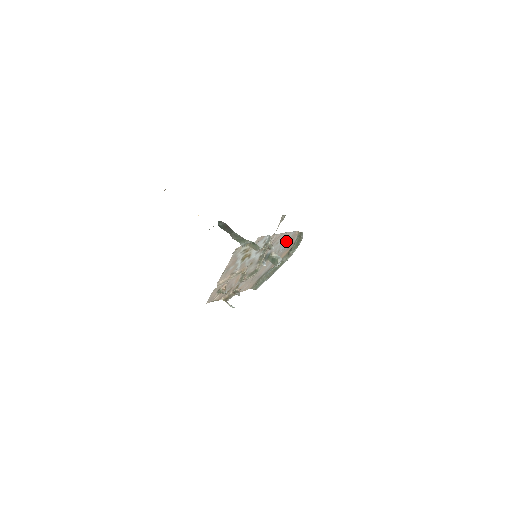
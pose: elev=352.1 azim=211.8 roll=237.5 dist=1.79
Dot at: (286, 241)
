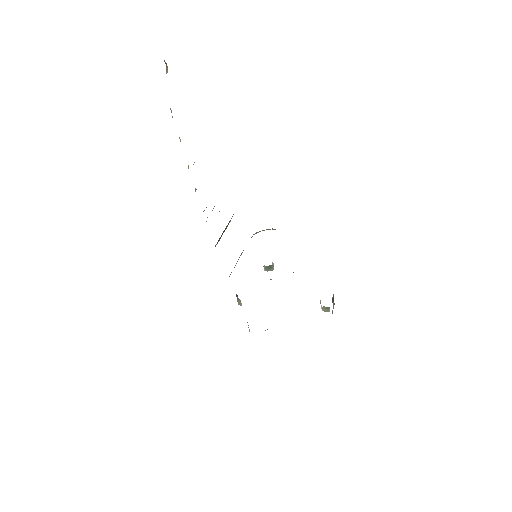
Dot at: occluded
